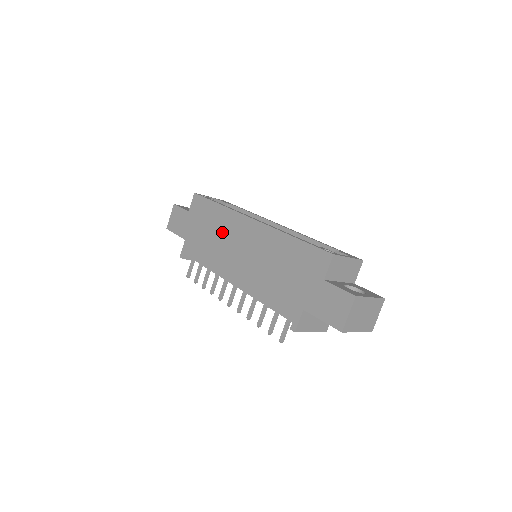
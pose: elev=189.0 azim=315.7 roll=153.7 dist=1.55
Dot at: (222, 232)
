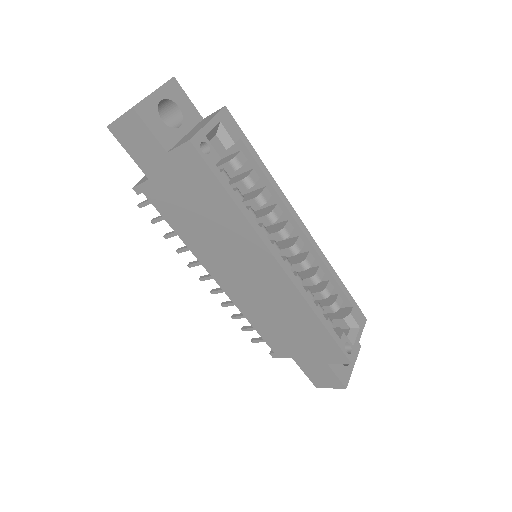
Dot at: (225, 235)
